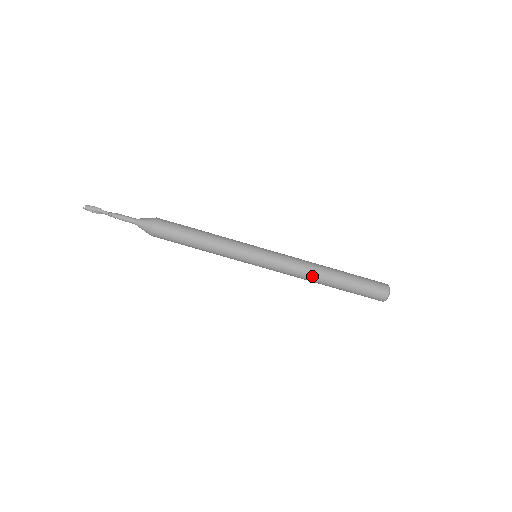
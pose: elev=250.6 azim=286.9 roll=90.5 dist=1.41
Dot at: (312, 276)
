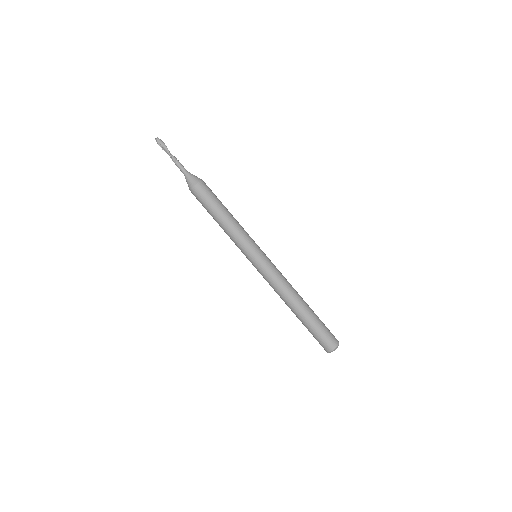
Dot at: (287, 298)
